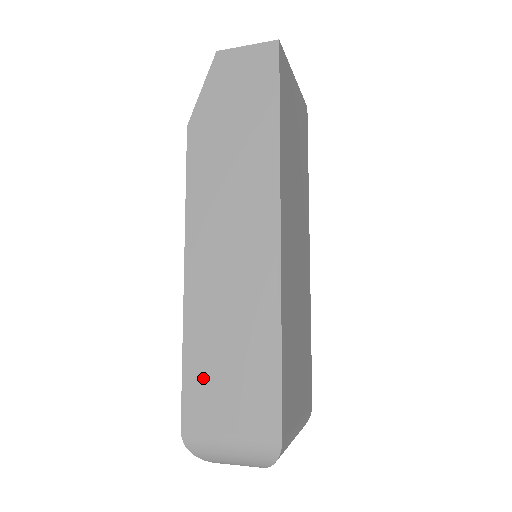
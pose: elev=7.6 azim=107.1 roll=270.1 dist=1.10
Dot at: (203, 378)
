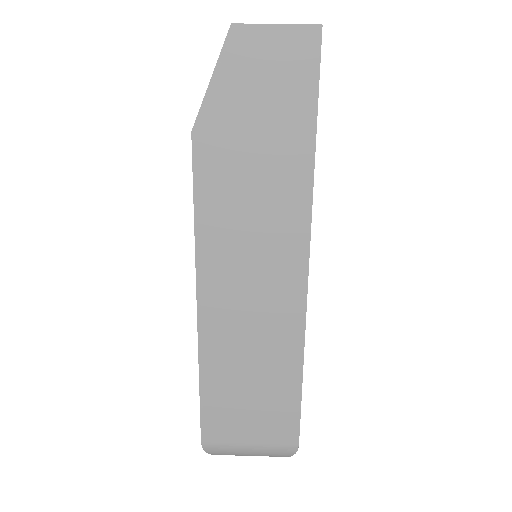
Dot at: (222, 402)
